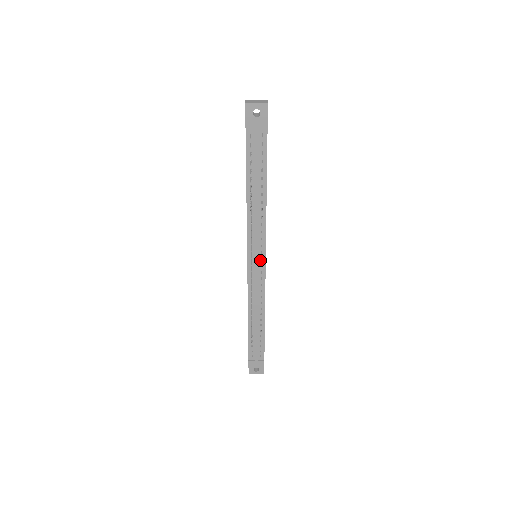
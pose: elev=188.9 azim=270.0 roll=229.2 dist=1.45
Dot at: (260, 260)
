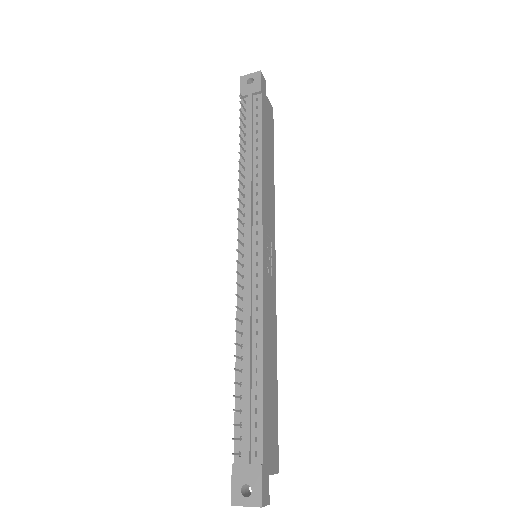
Dot at: (255, 245)
